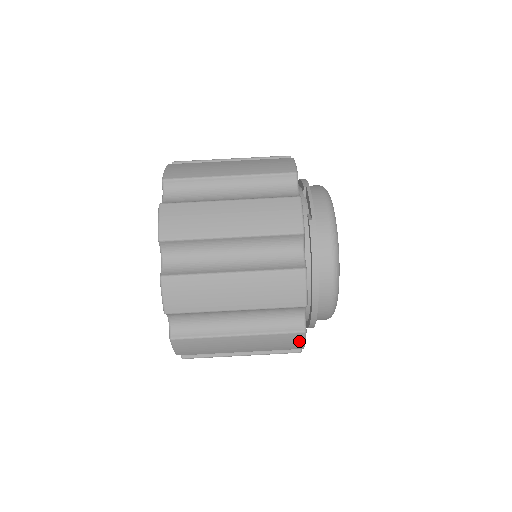
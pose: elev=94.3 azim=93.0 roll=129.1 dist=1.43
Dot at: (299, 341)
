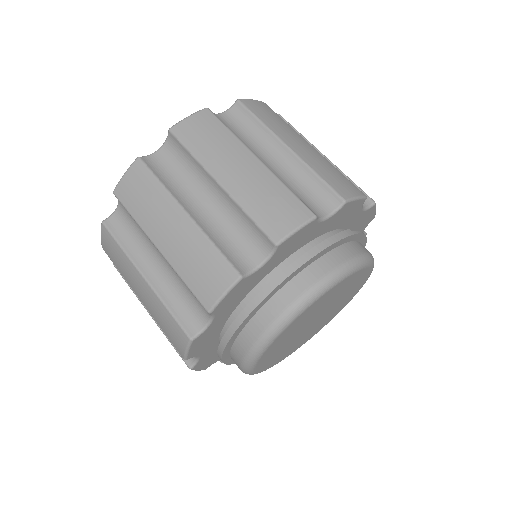
Dot at: (221, 286)
